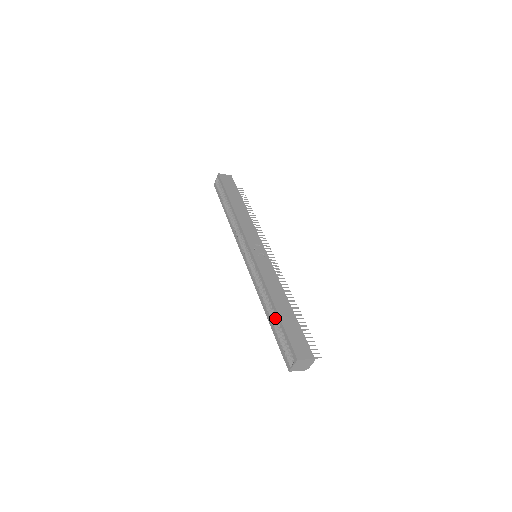
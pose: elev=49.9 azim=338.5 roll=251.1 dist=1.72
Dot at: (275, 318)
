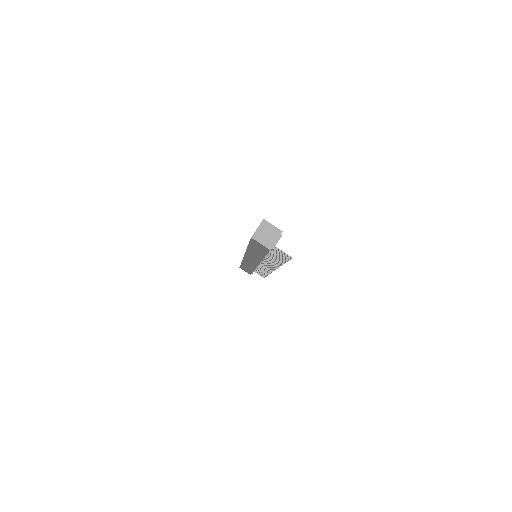
Dot at: occluded
